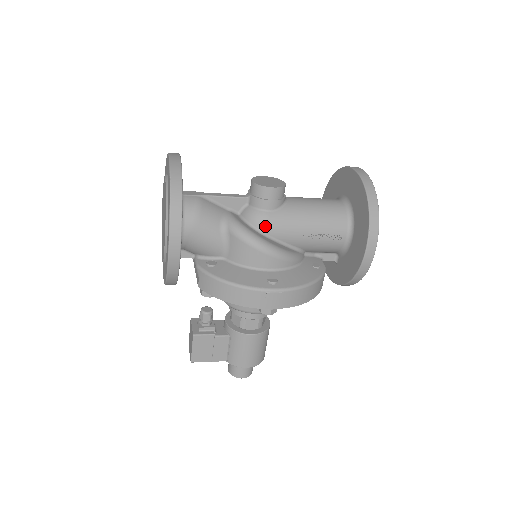
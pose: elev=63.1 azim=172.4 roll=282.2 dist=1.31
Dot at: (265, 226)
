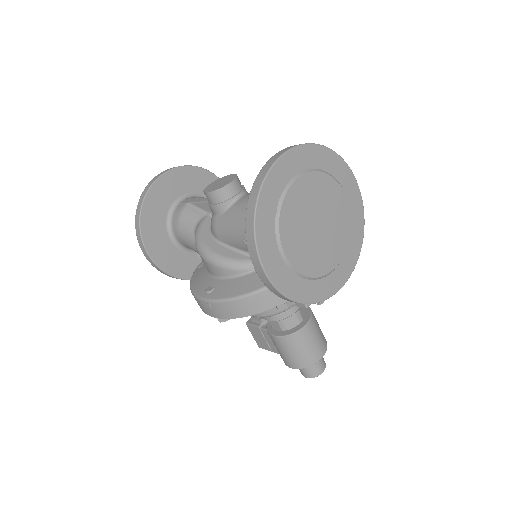
Dot at: (215, 232)
